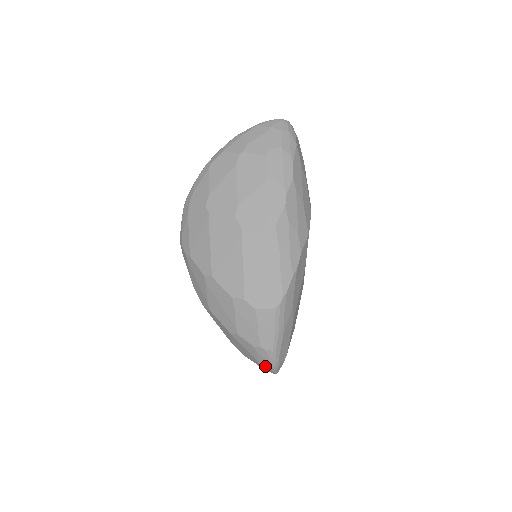
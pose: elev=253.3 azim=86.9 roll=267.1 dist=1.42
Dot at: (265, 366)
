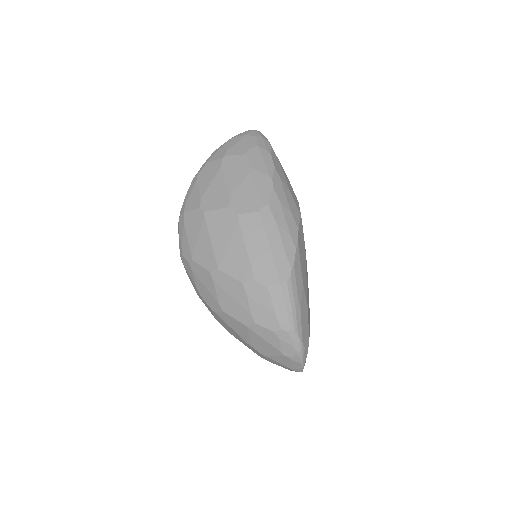
Dot at: (290, 356)
